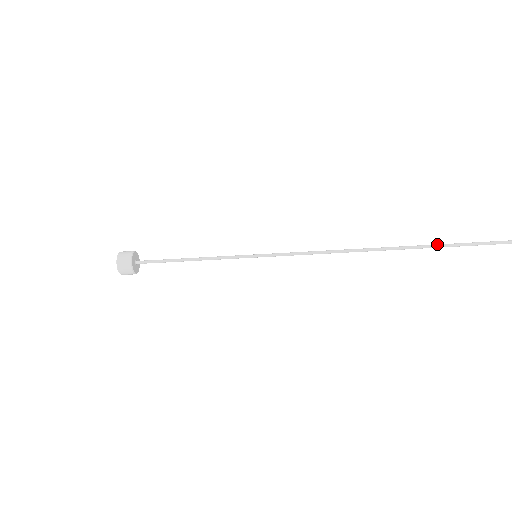
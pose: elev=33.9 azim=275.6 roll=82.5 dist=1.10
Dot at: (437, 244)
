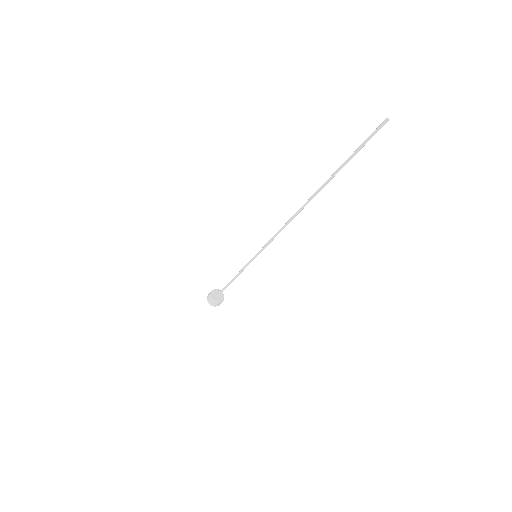
Dot at: (333, 174)
